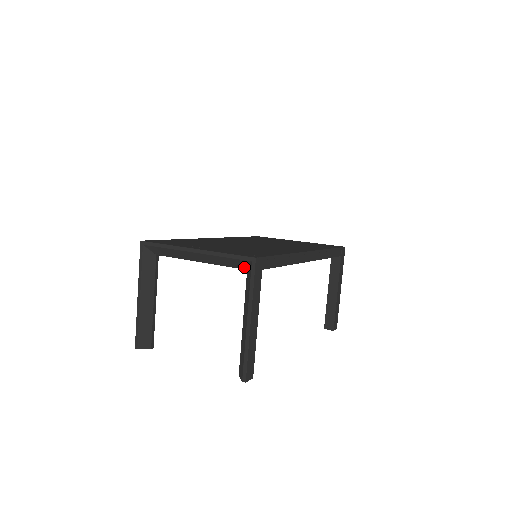
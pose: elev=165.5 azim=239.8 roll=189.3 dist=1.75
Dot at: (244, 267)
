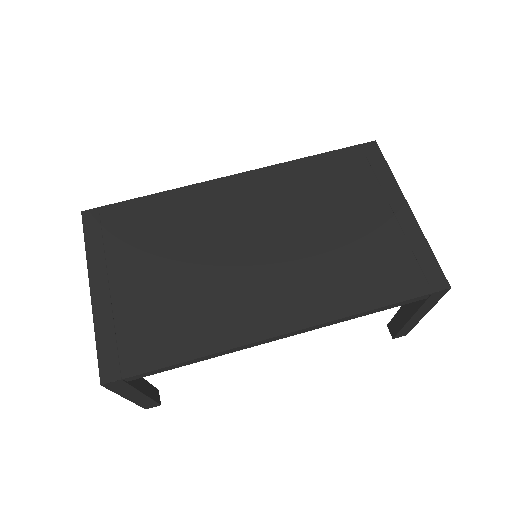
Dot at: occluded
